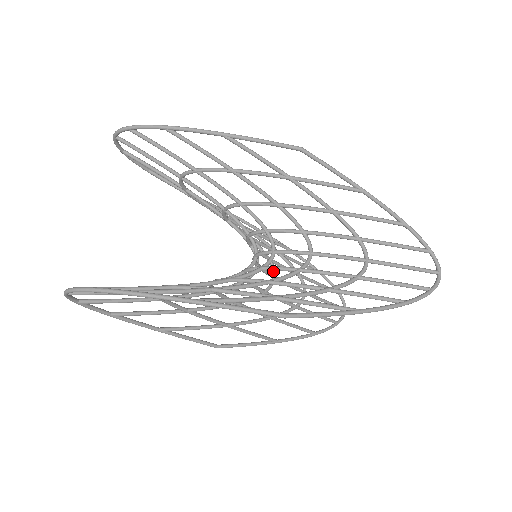
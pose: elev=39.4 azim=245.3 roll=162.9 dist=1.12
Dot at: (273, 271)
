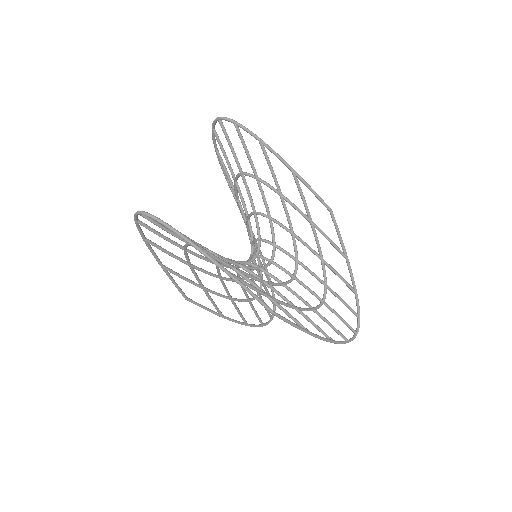
Dot at: occluded
